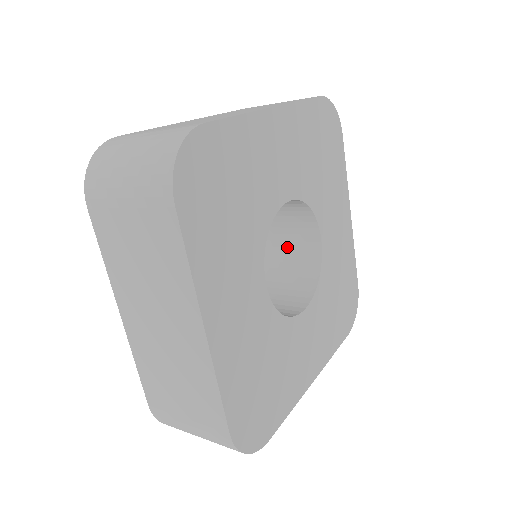
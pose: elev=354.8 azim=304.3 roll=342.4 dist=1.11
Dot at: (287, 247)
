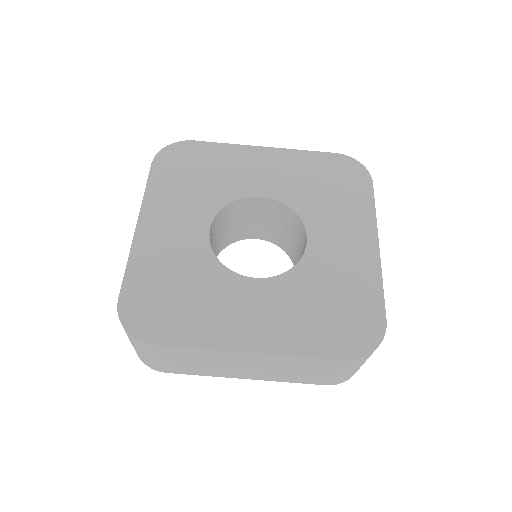
Dot at: occluded
